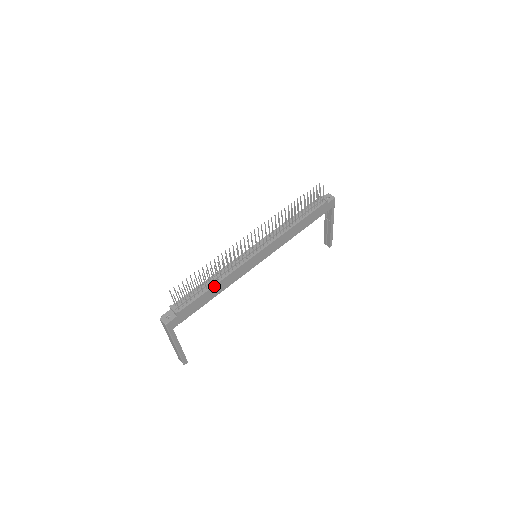
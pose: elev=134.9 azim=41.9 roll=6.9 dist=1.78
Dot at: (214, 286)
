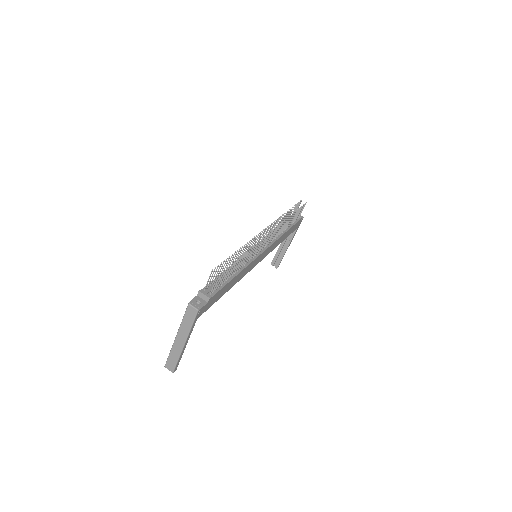
Dot at: (235, 276)
